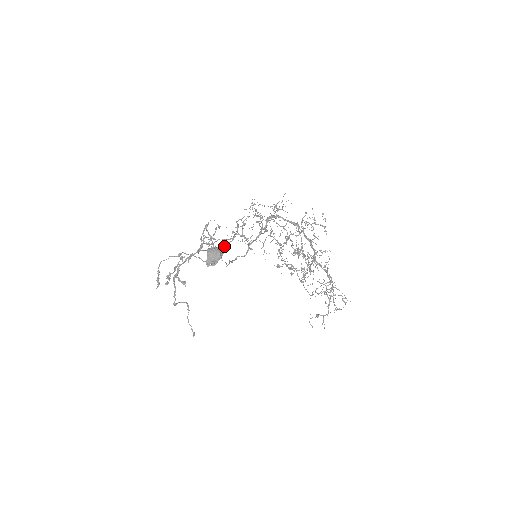
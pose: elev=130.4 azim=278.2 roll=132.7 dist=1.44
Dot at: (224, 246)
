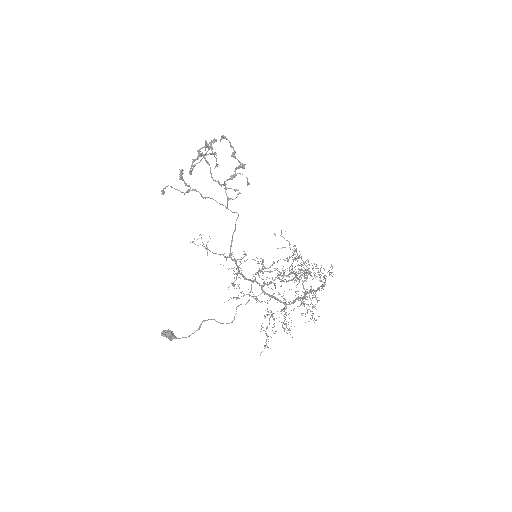
Dot at: (177, 338)
